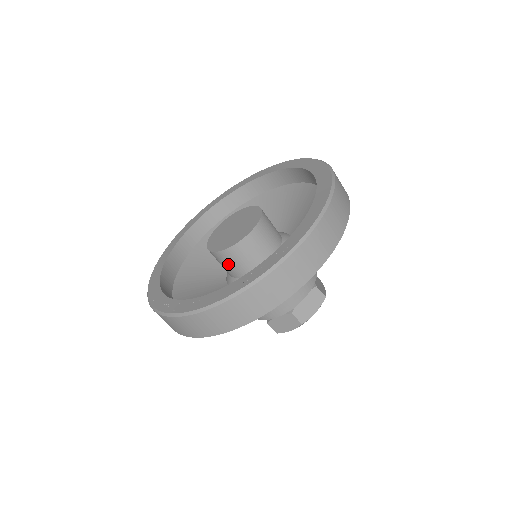
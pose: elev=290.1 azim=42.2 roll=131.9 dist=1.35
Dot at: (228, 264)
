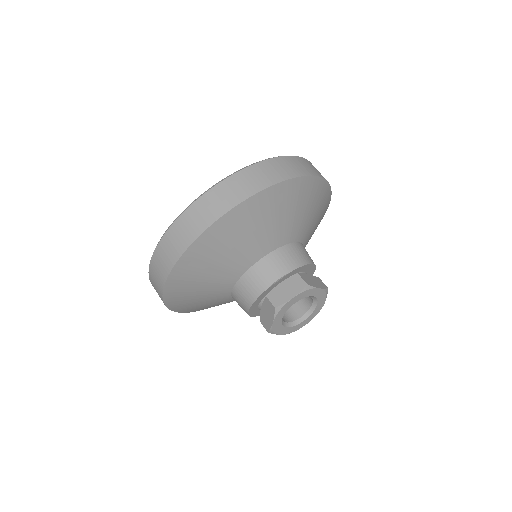
Dot at: occluded
